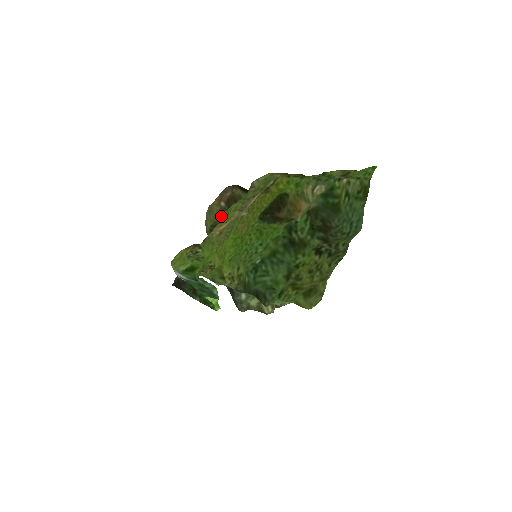
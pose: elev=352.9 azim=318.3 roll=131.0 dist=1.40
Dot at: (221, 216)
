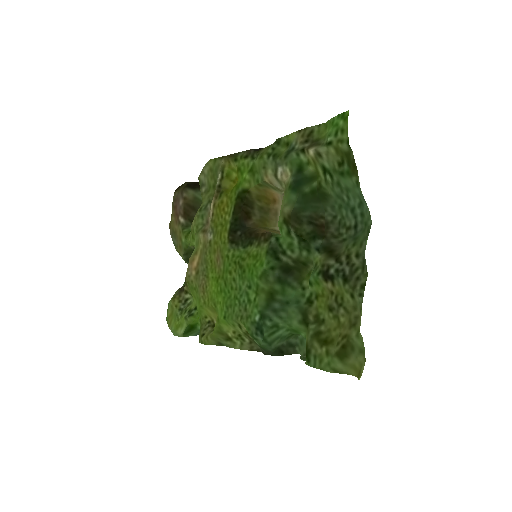
Dot at: (188, 240)
